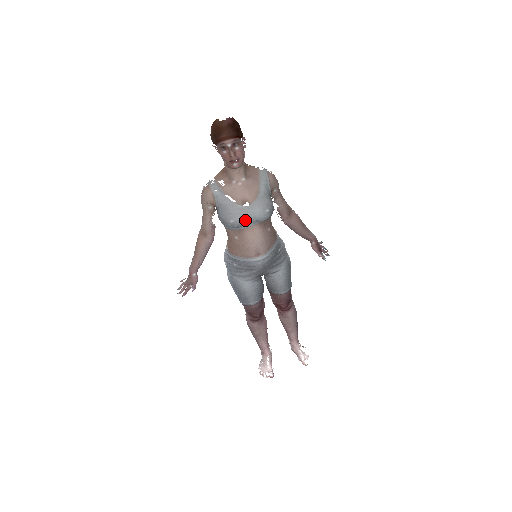
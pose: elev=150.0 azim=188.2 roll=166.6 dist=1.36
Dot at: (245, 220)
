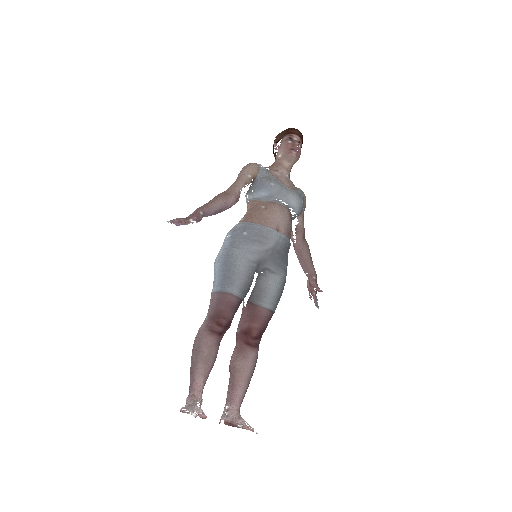
Dot at: (283, 193)
